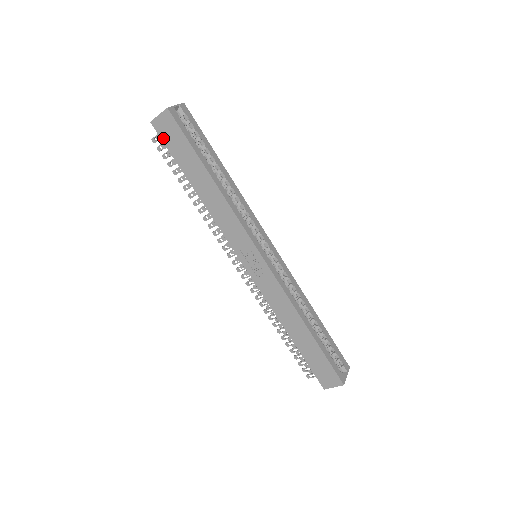
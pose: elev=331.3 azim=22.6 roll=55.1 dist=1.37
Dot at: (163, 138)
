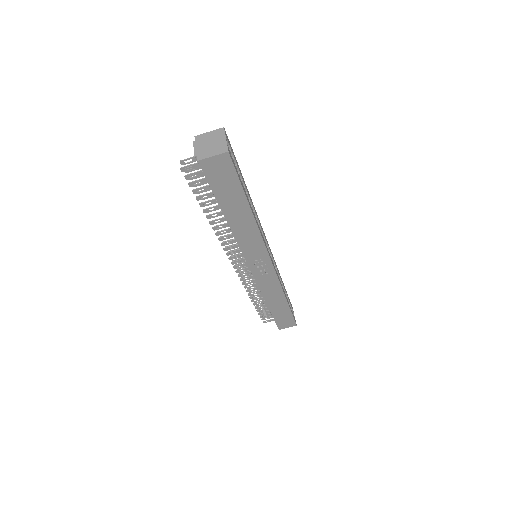
Dot at: (208, 176)
